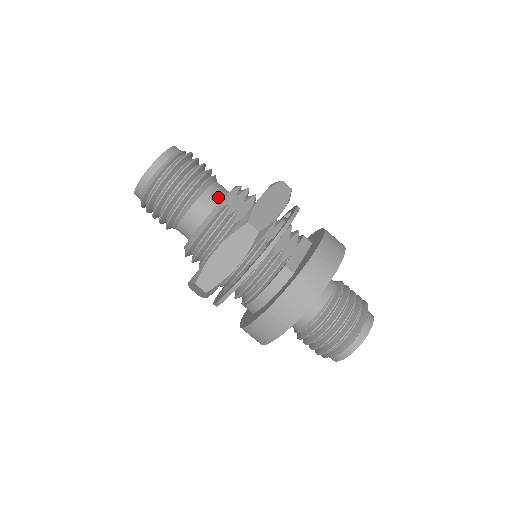
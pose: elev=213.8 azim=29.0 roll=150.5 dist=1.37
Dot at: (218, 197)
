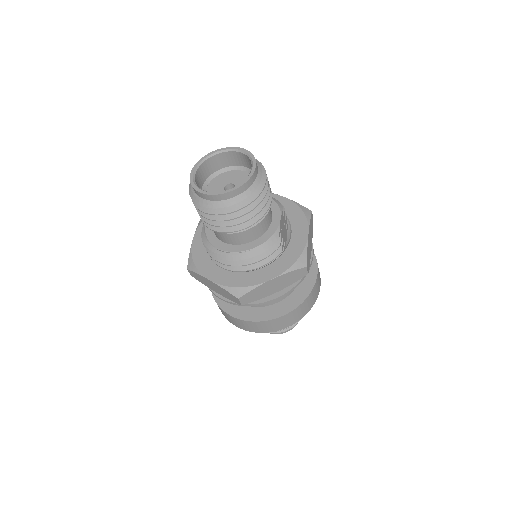
Dot at: (270, 218)
